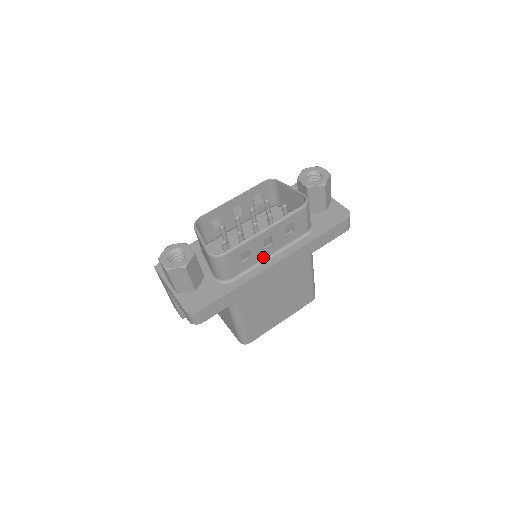
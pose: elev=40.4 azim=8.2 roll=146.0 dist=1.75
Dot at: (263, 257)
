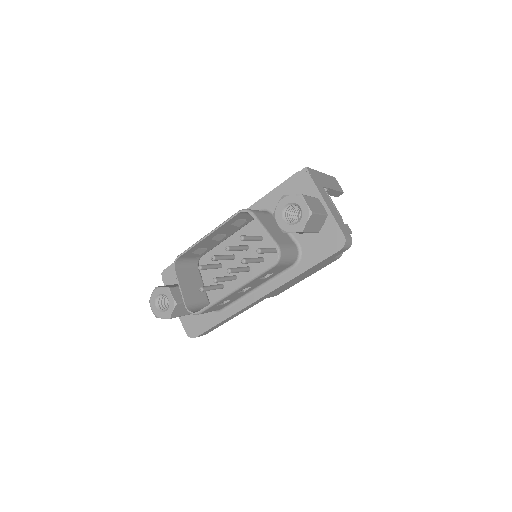
Dot at: (247, 292)
